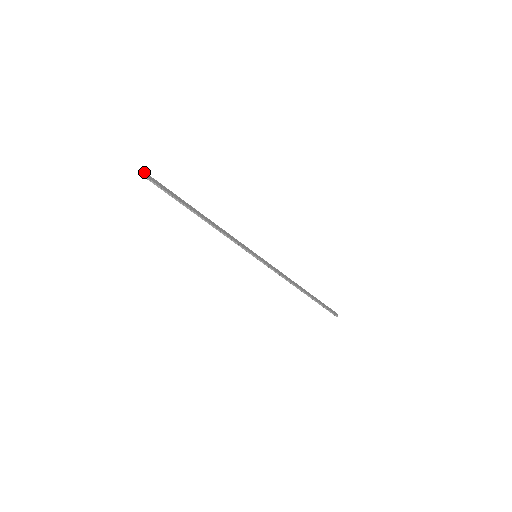
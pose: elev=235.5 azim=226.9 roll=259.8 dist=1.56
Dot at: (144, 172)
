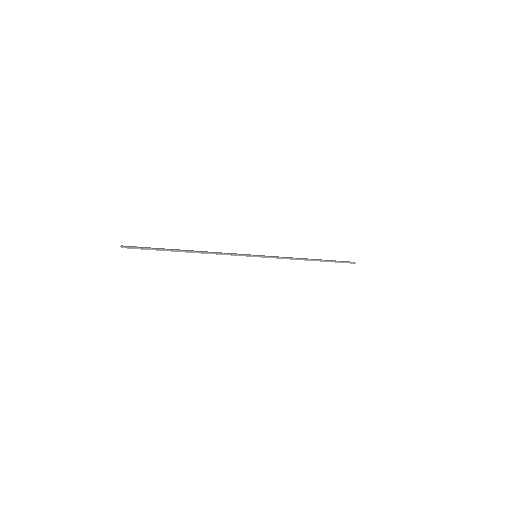
Dot at: (125, 246)
